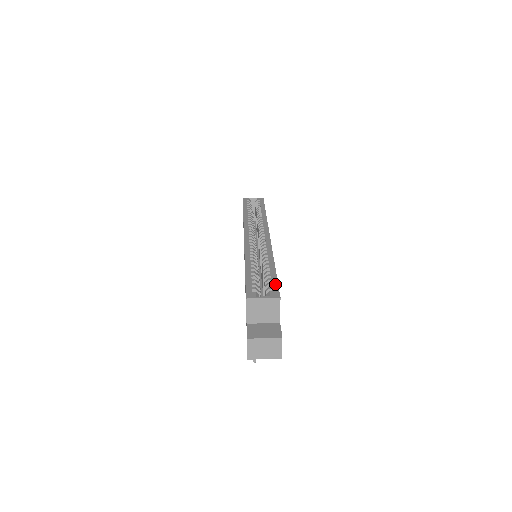
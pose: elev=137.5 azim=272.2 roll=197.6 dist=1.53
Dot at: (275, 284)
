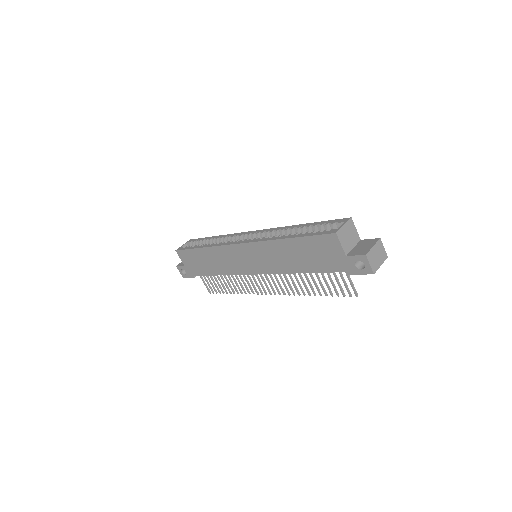
Dot at: (330, 221)
